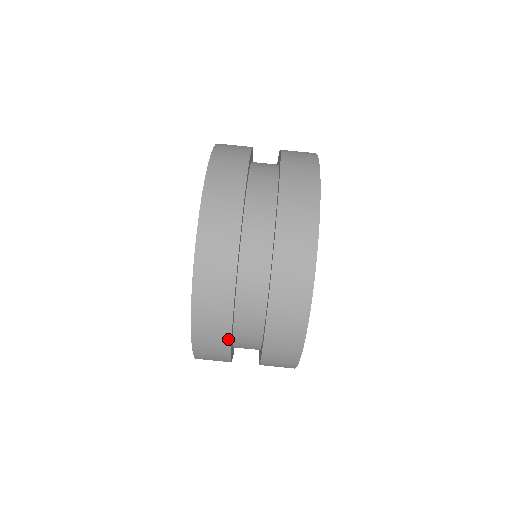
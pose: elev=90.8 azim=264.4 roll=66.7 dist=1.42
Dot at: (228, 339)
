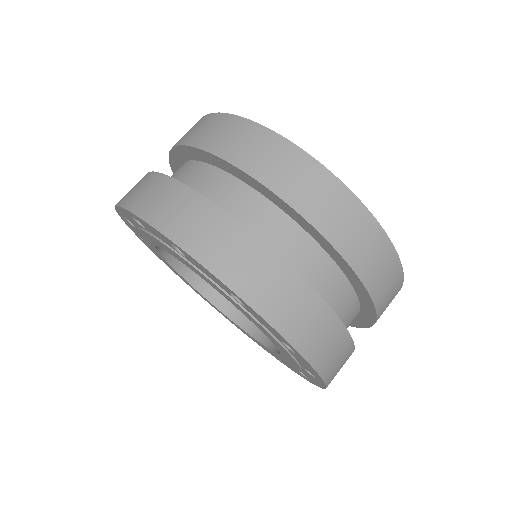
Dot at: (287, 269)
